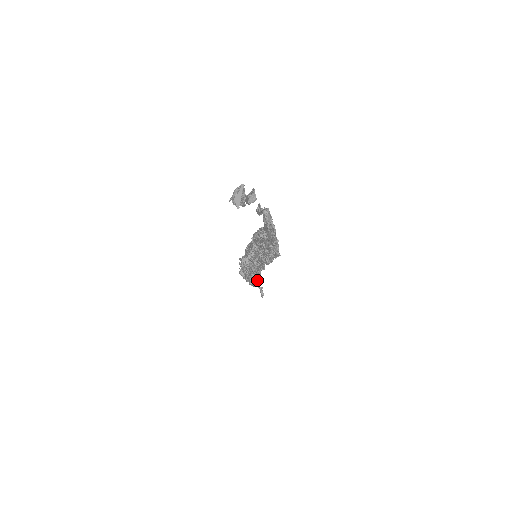
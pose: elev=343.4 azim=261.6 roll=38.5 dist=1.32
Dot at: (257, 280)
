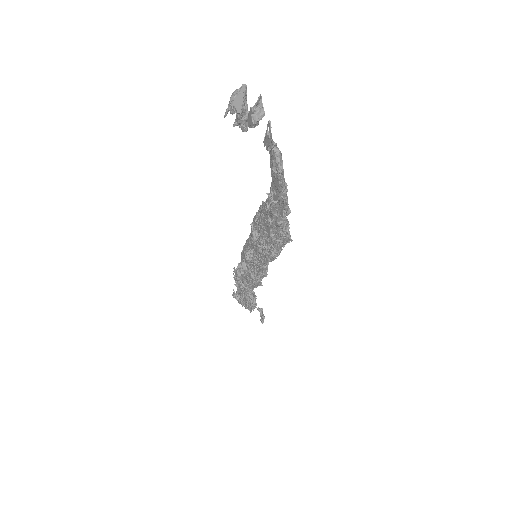
Dot at: occluded
